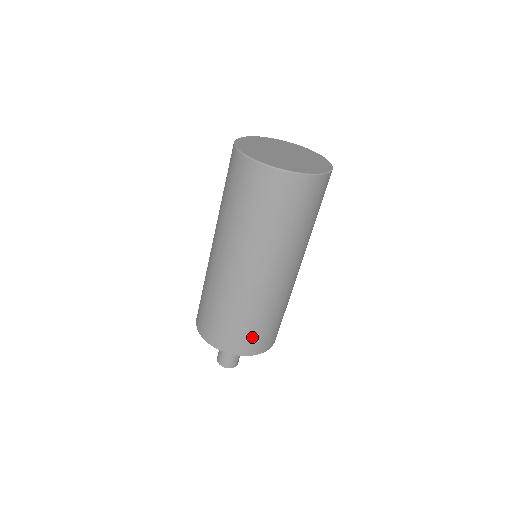
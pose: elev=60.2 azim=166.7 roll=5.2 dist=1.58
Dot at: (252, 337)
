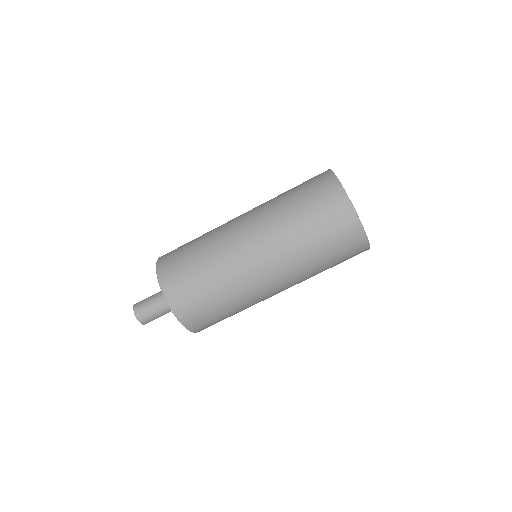
Dot at: (199, 307)
